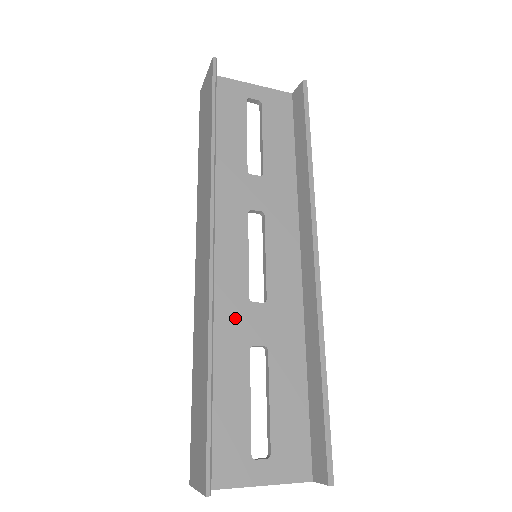
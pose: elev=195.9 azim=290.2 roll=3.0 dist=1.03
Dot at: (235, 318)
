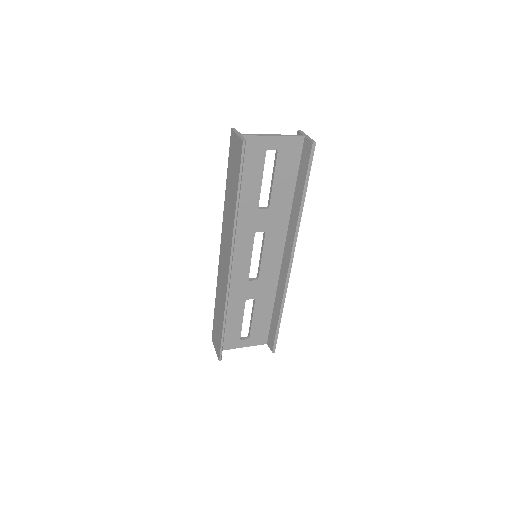
Dot at: (239, 289)
